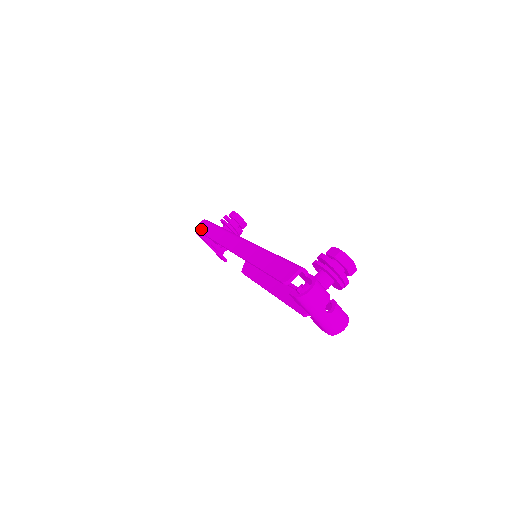
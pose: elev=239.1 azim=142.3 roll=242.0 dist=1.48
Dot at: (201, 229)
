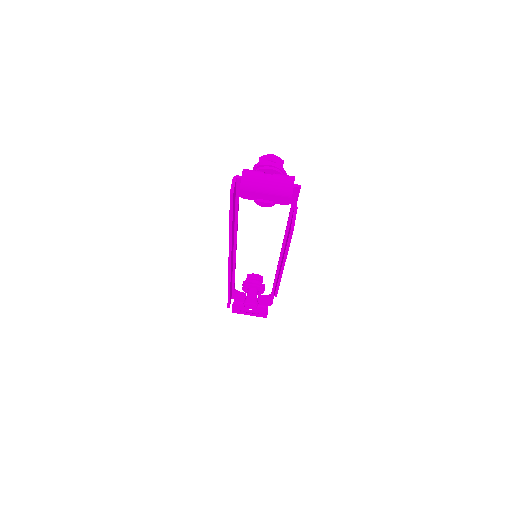
Dot at: occluded
